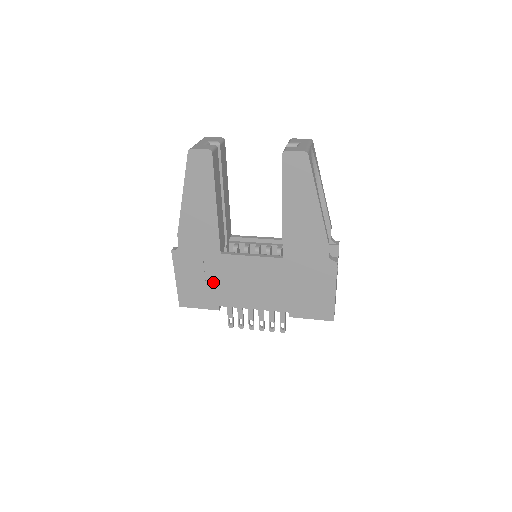
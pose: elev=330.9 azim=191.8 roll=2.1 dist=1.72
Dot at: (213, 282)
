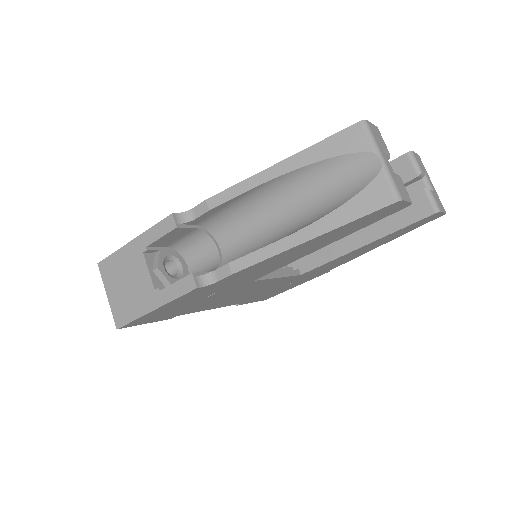
Dot at: (203, 302)
